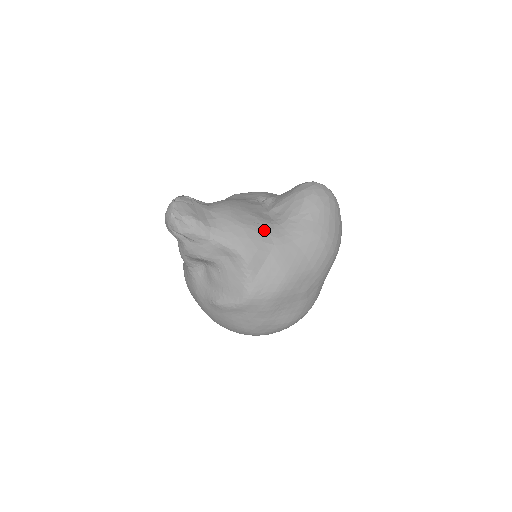
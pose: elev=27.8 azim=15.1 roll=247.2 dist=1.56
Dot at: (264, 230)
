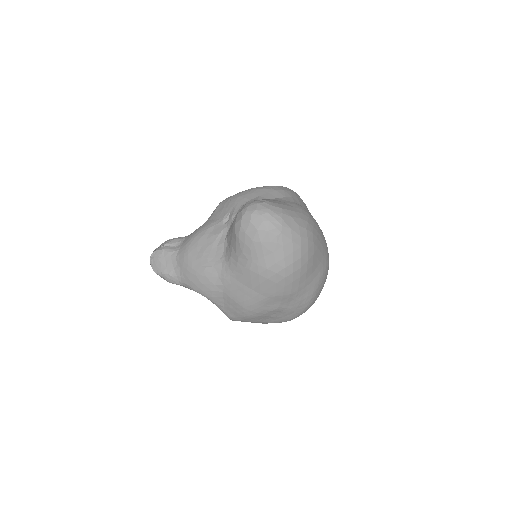
Dot at: (213, 273)
